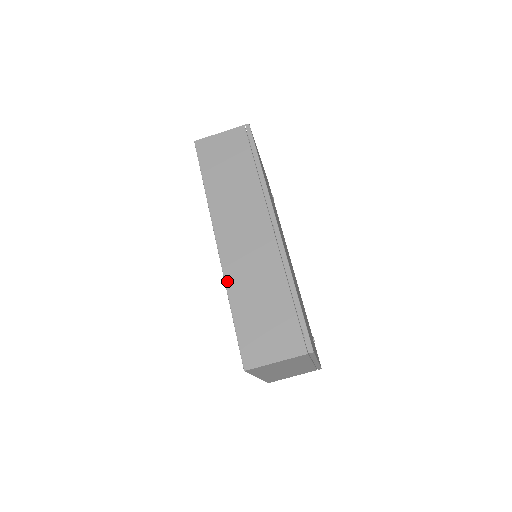
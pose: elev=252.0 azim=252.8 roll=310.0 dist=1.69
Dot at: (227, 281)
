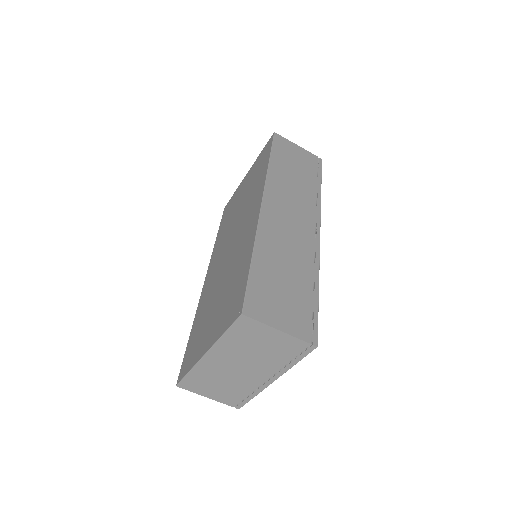
Dot at: (259, 234)
